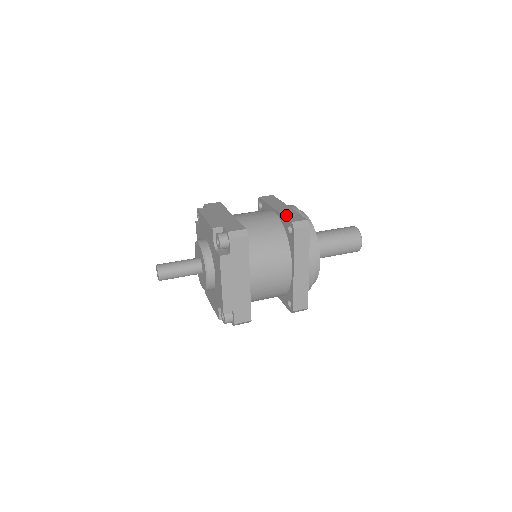
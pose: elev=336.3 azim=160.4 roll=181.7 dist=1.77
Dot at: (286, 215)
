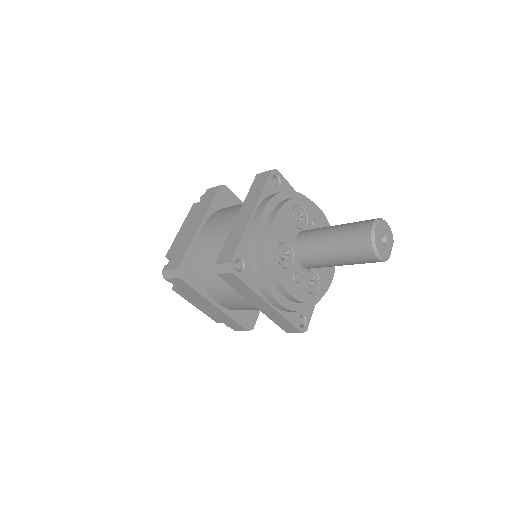
Dot at: (227, 242)
